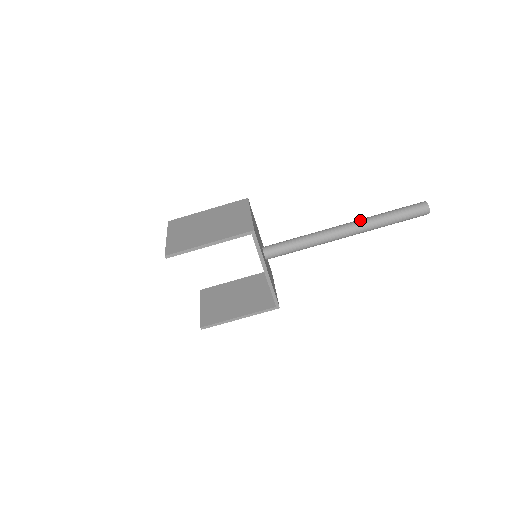
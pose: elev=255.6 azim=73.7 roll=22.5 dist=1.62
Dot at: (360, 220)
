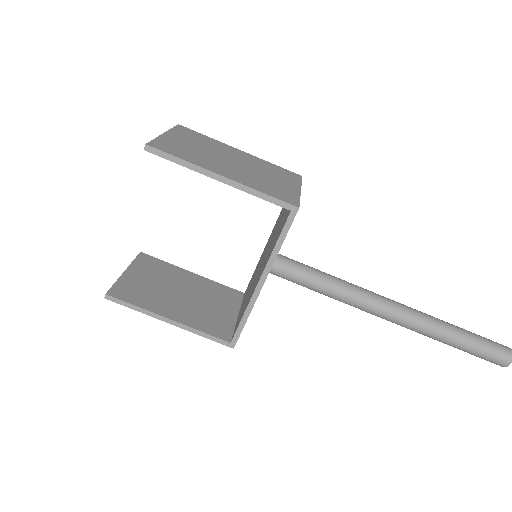
Dot at: (419, 311)
